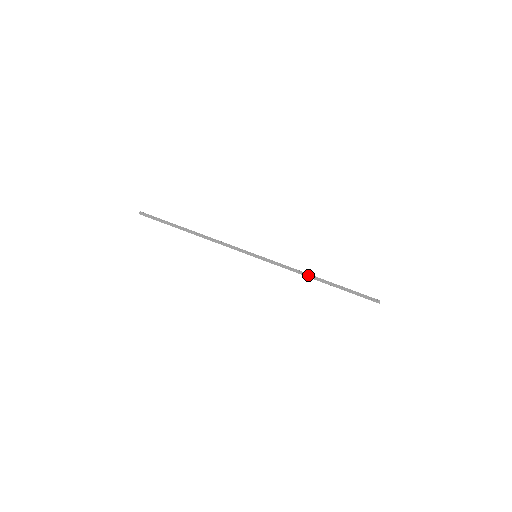
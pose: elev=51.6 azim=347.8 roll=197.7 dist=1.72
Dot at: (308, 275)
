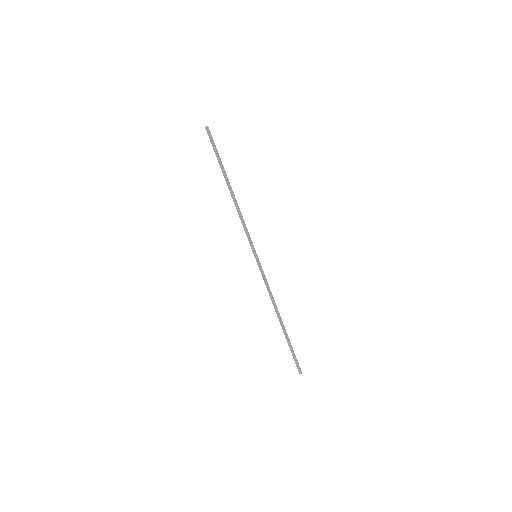
Dot at: (276, 308)
